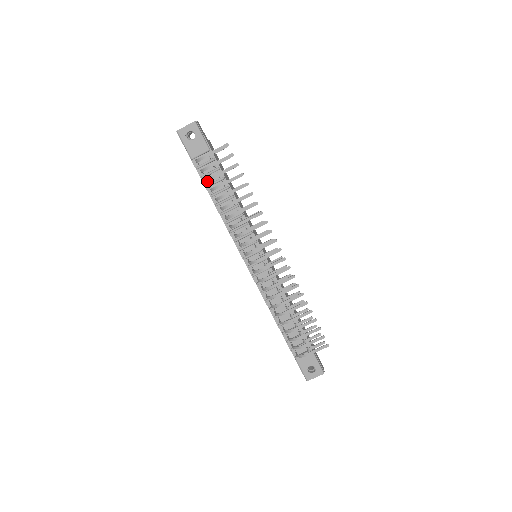
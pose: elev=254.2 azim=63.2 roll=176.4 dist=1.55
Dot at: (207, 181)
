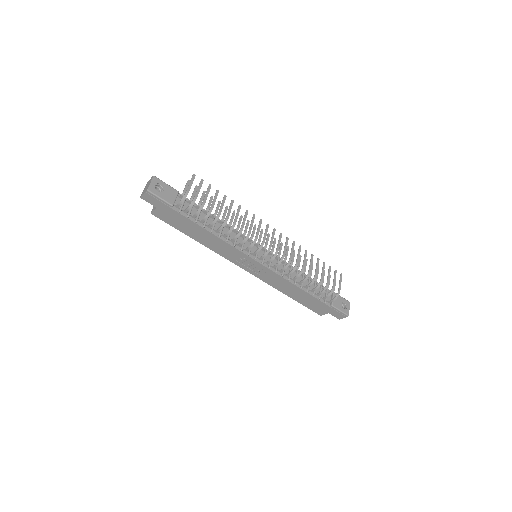
Dot at: (199, 212)
